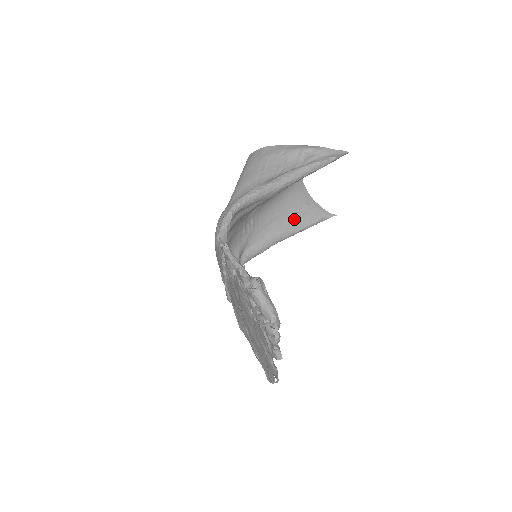
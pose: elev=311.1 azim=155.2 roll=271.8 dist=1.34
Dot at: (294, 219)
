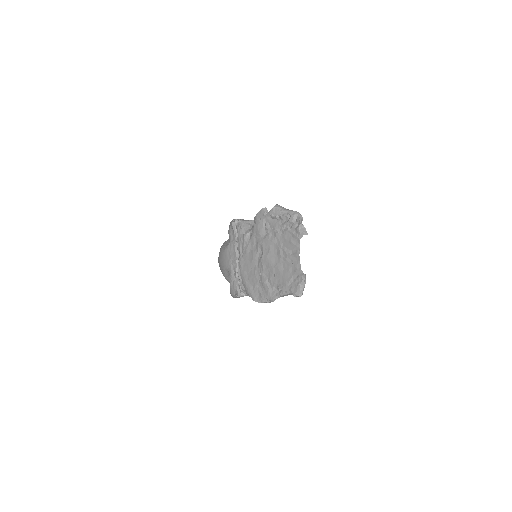
Dot at: occluded
